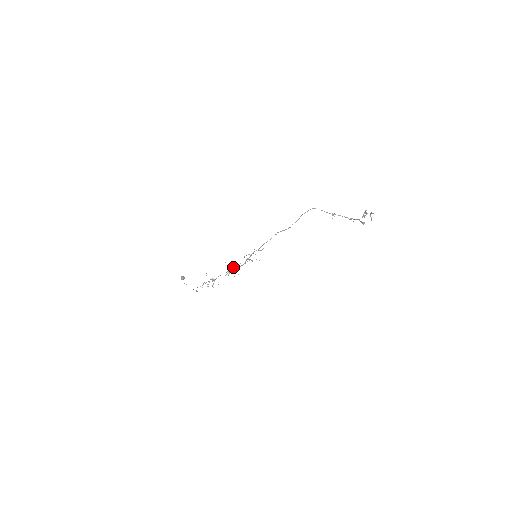
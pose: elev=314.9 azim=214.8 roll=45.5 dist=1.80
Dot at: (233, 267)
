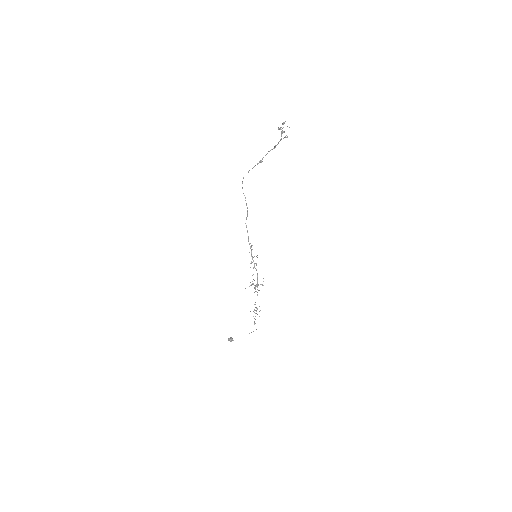
Dot at: (253, 284)
